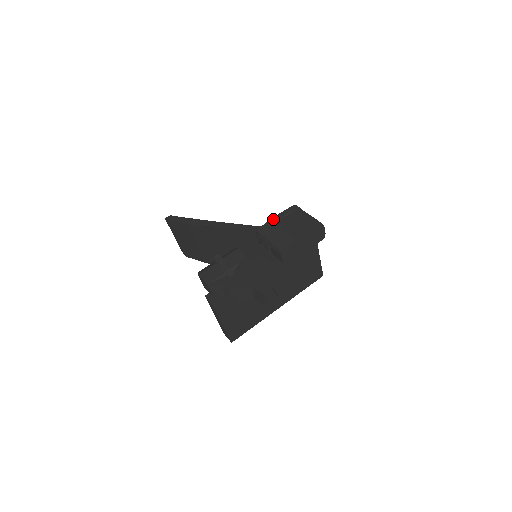
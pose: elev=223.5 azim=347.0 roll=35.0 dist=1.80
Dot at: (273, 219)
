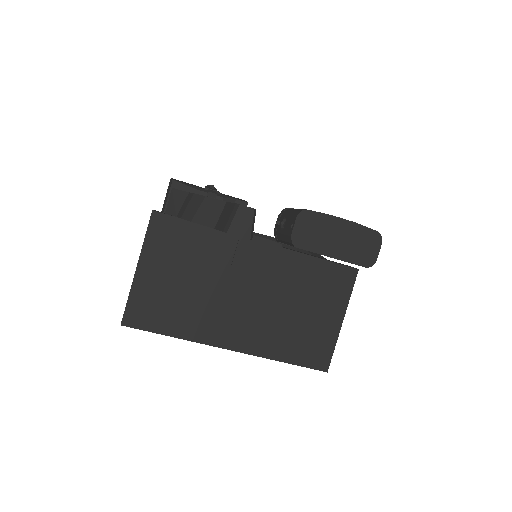
Dot at: occluded
